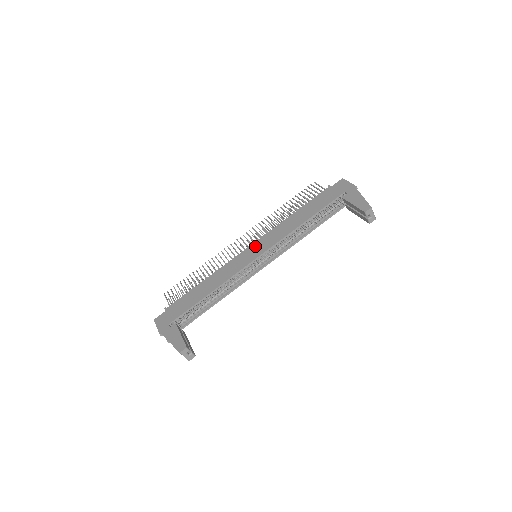
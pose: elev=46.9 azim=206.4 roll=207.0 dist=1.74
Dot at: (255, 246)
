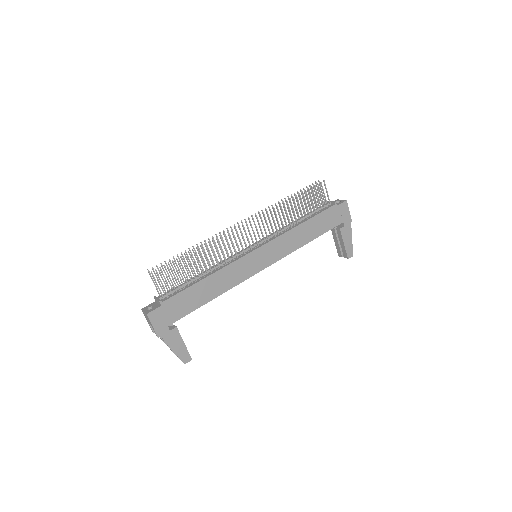
Dot at: (264, 252)
